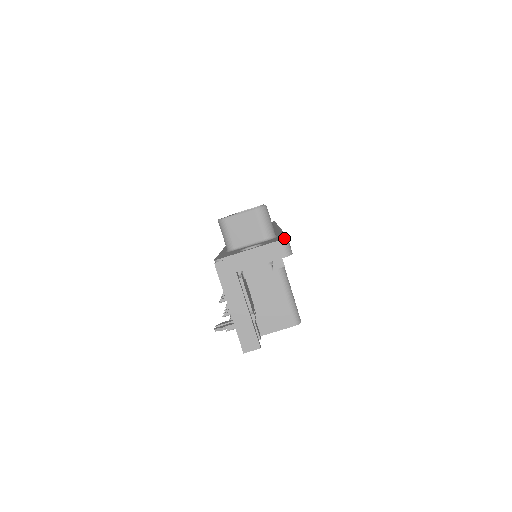
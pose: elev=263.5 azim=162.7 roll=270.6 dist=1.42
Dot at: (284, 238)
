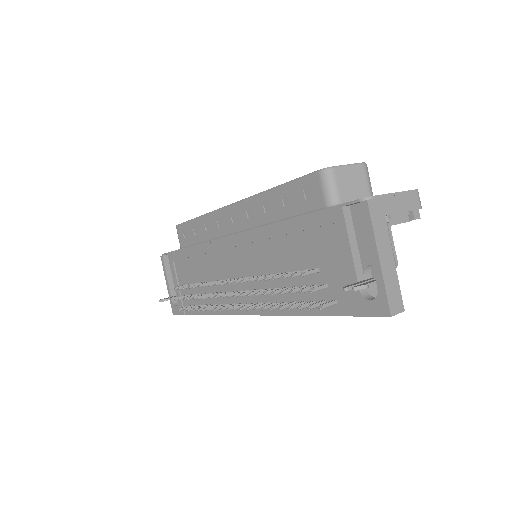
Dot at: (417, 189)
